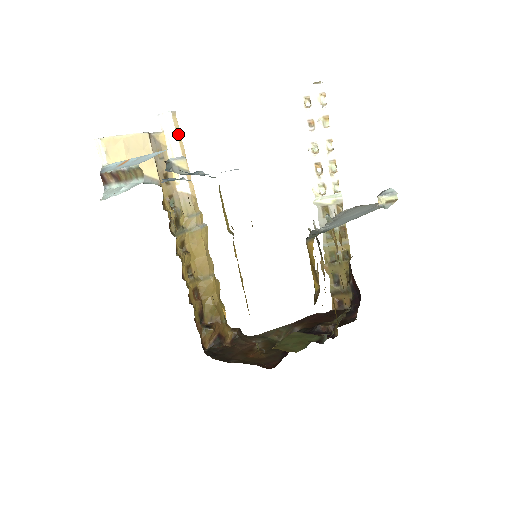
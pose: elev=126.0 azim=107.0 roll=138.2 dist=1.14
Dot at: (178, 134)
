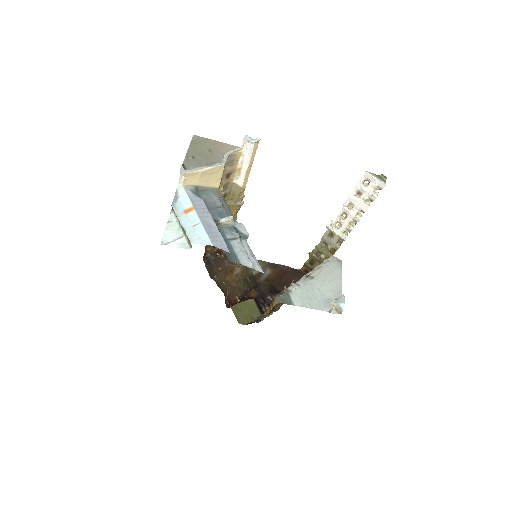
Dot at: (253, 153)
